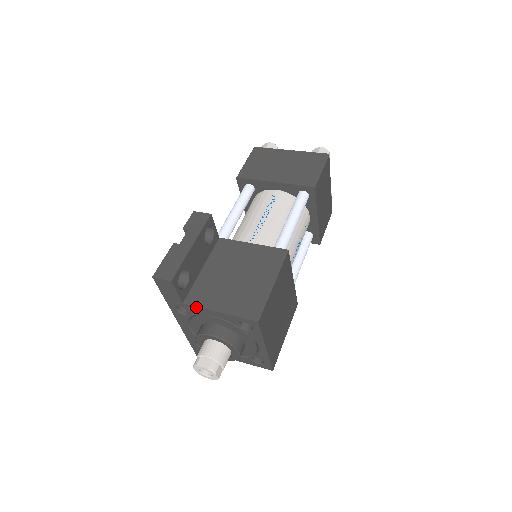
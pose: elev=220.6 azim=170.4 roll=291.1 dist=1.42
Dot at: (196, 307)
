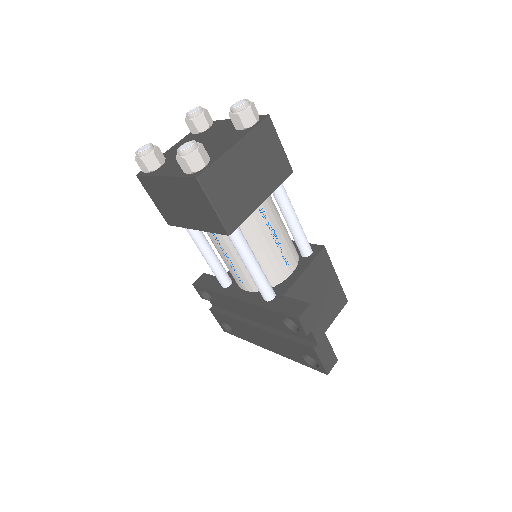
Dot at: occluded
